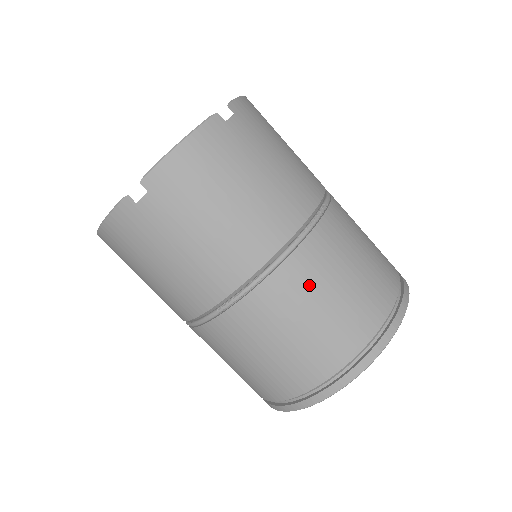
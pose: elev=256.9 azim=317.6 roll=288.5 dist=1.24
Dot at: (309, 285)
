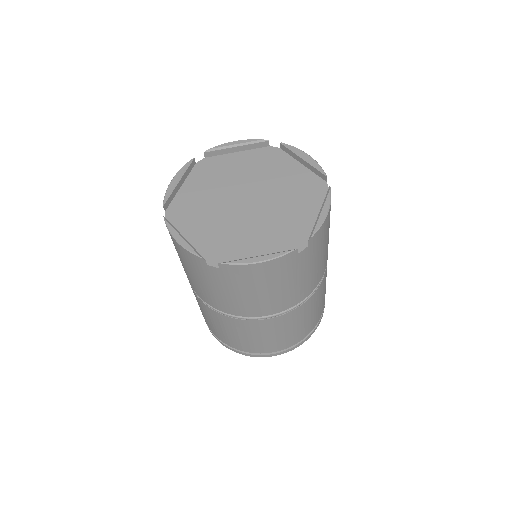
Dot at: occluded
